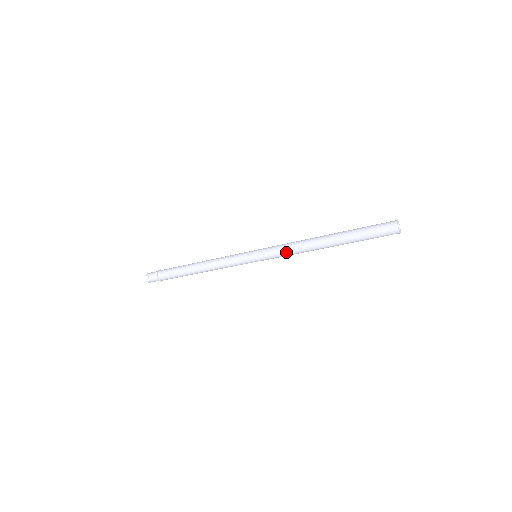
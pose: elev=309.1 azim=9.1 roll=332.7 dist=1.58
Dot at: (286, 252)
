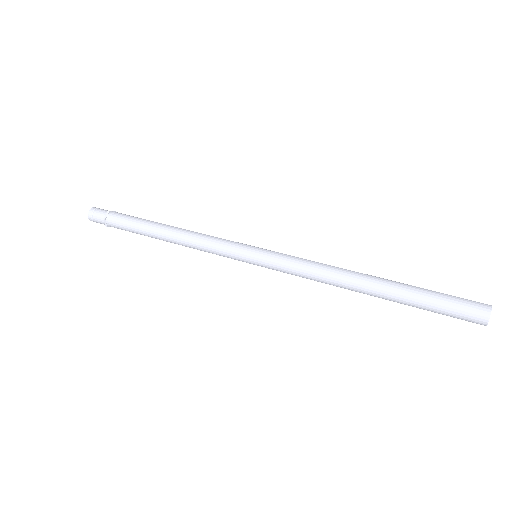
Dot at: (303, 277)
